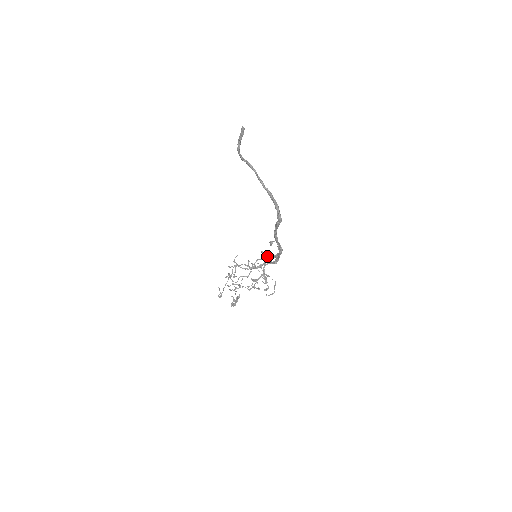
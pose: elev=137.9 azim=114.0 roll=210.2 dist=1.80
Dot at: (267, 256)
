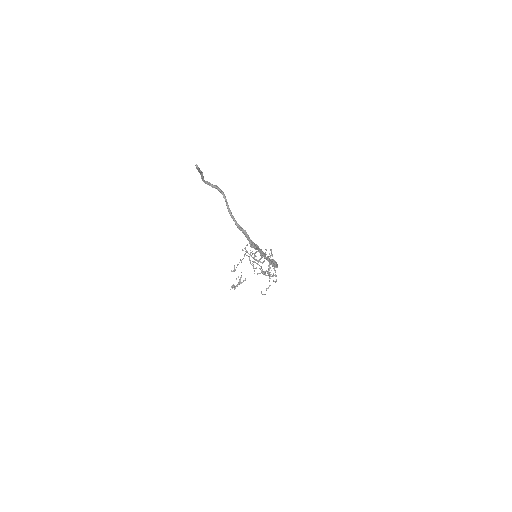
Dot at: (269, 258)
